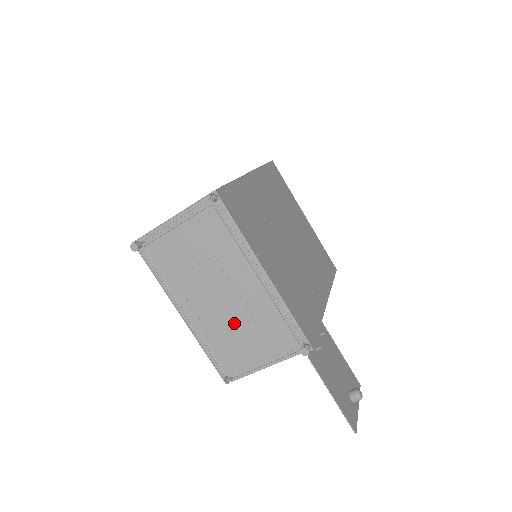
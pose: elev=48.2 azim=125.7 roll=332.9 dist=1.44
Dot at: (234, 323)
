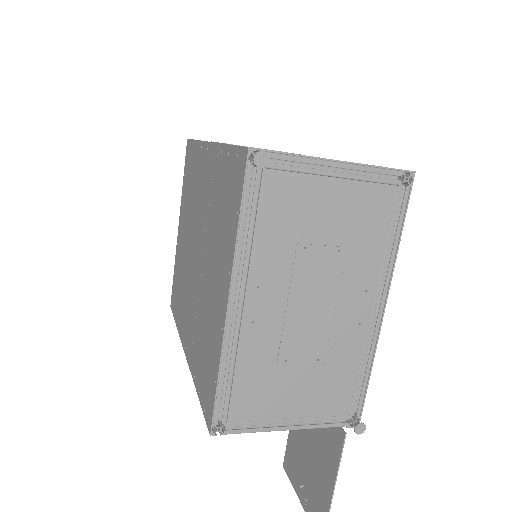
Dot at: (297, 353)
